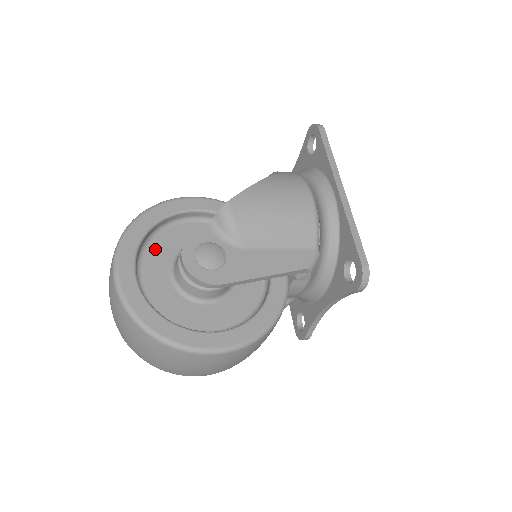
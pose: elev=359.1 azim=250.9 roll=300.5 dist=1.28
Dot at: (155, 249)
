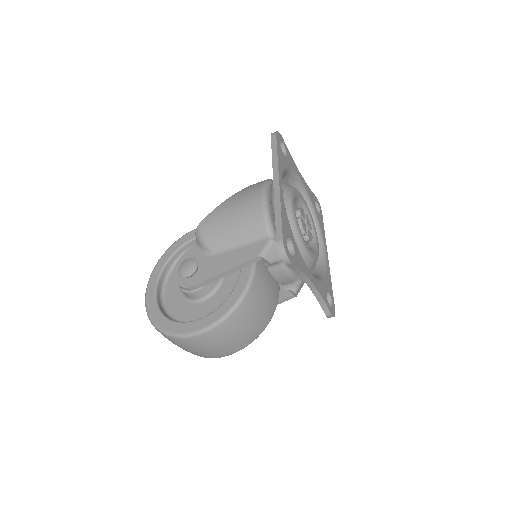
Dot at: occluded
